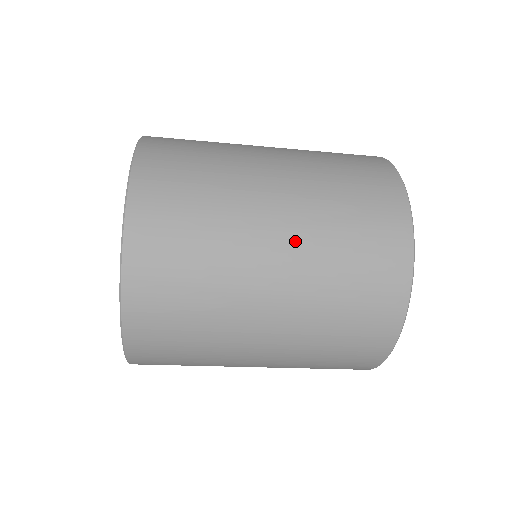
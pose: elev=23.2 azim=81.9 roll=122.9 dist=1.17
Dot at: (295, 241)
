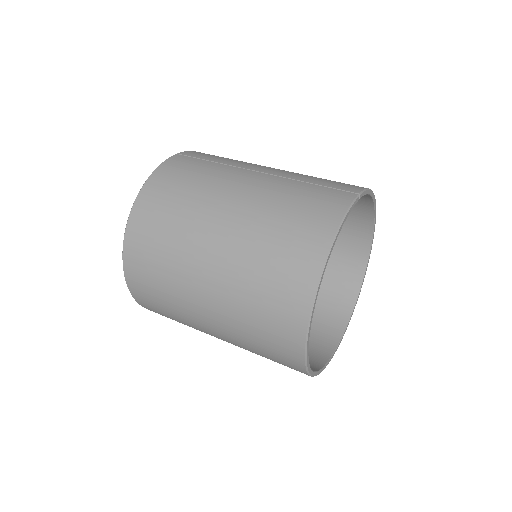
Dot at: (221, 277)
